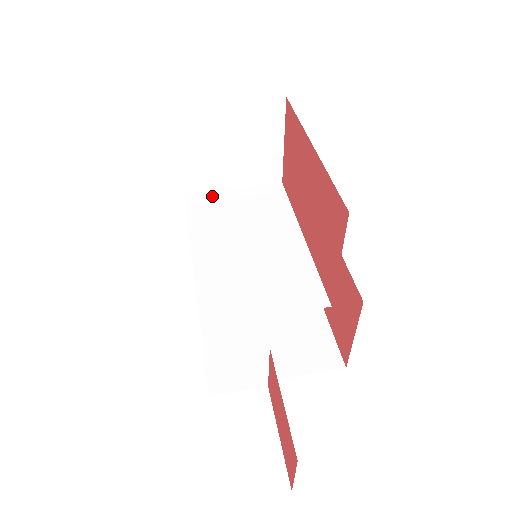
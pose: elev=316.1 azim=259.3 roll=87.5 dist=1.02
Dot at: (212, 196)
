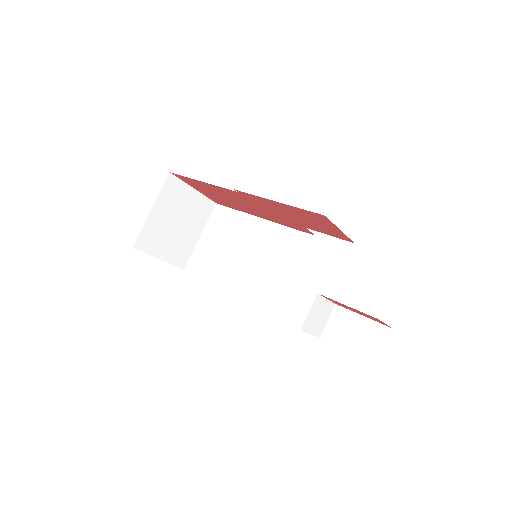
Dot at: (197, 254)
